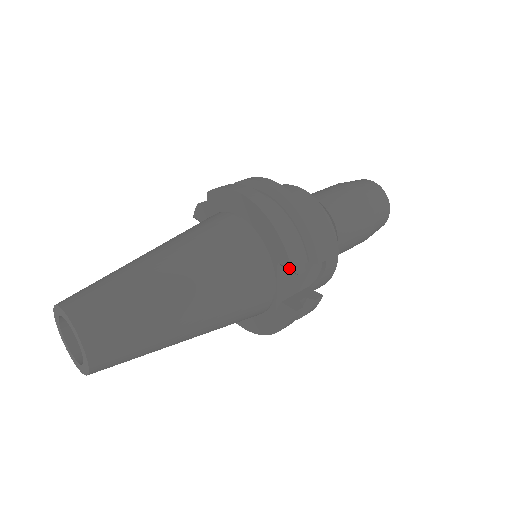
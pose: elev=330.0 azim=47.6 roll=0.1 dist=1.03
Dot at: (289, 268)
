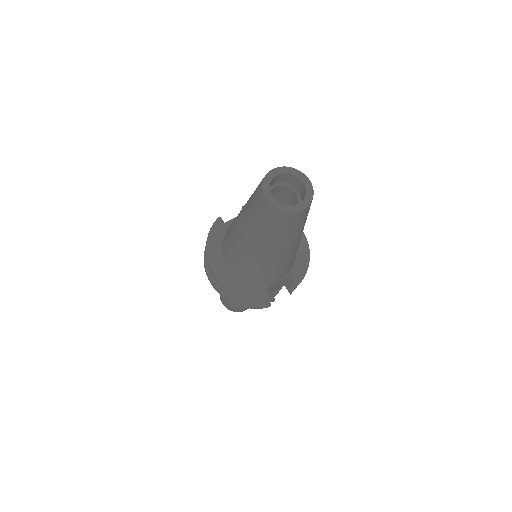
Dot at: (300, 280)
